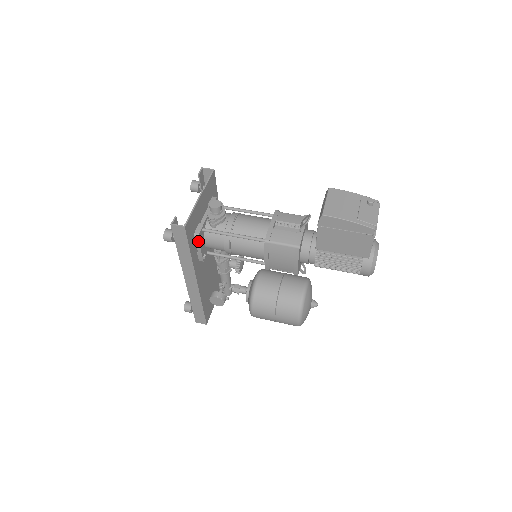
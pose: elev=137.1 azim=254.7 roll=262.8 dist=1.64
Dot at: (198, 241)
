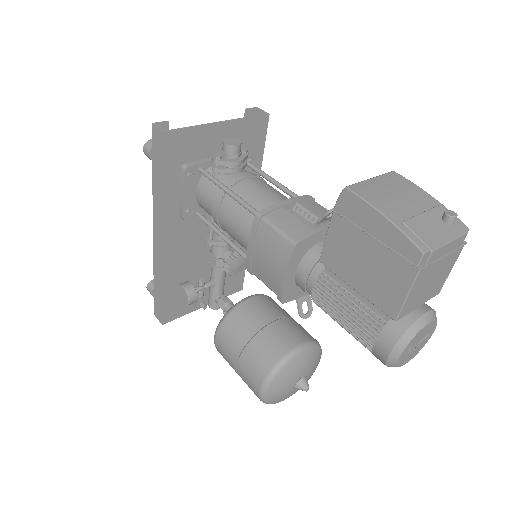
Dot at: (183, 178)
